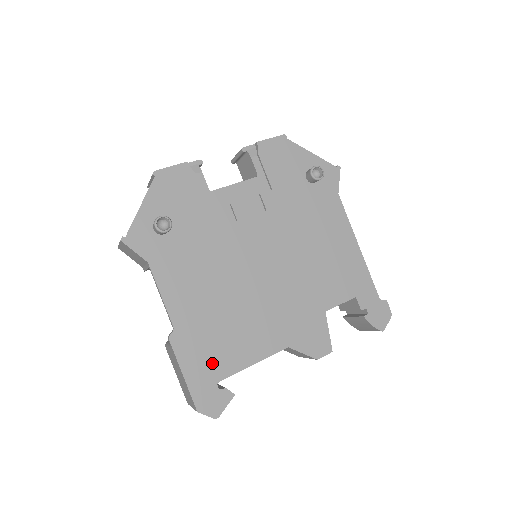
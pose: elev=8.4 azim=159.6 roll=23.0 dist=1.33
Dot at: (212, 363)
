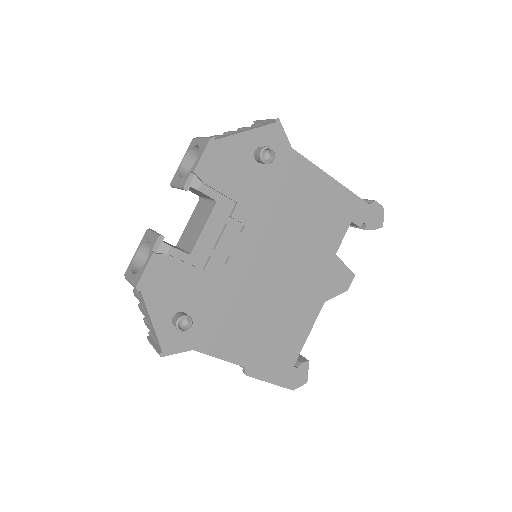
Dot at: (283, 360)
